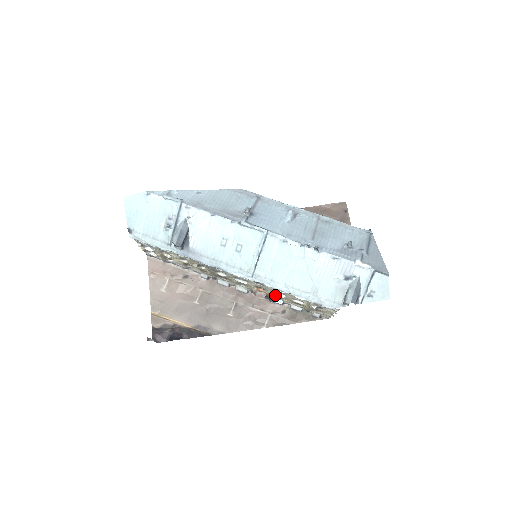
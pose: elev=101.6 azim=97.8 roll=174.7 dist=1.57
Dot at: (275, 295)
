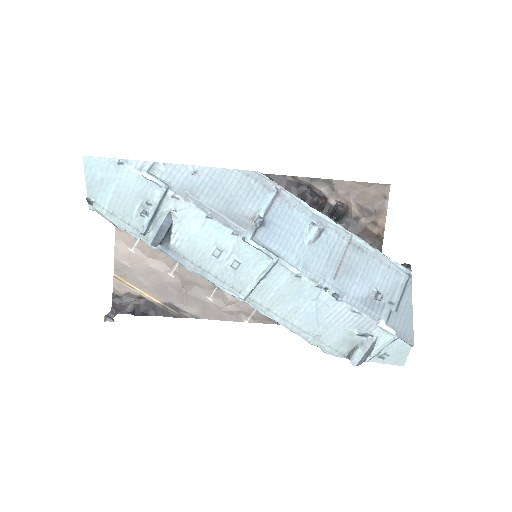
Dot at: occluded
